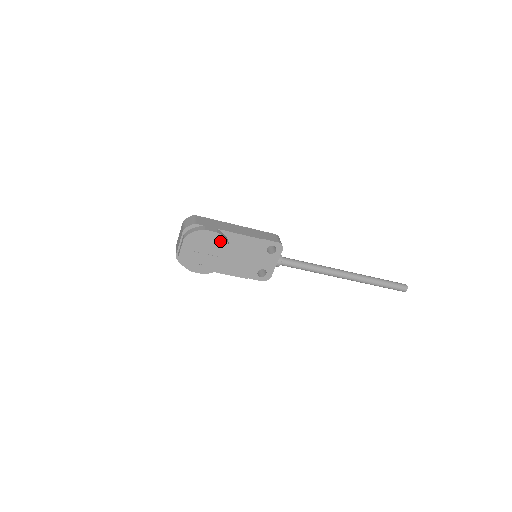
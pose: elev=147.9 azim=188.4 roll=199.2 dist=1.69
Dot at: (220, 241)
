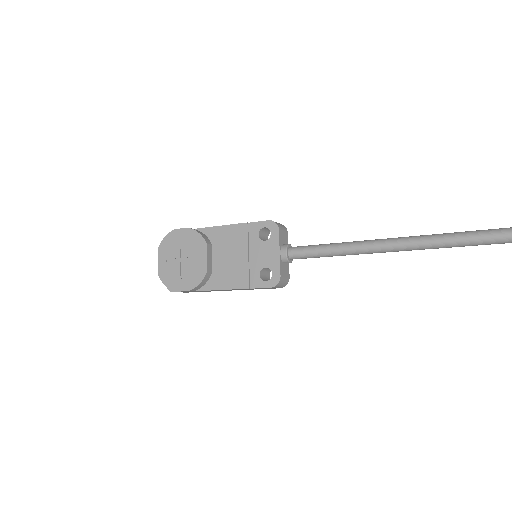
Dot at: (194, 238)
